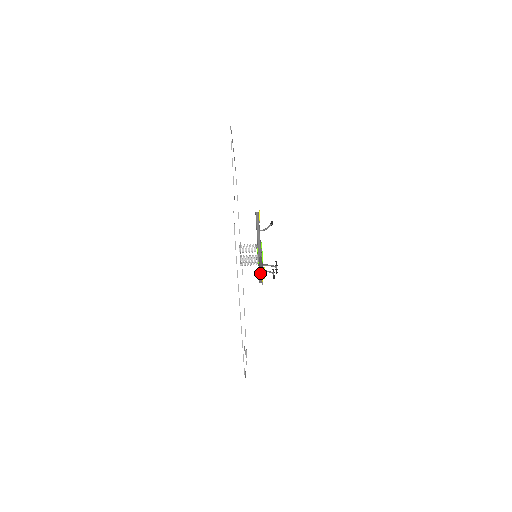
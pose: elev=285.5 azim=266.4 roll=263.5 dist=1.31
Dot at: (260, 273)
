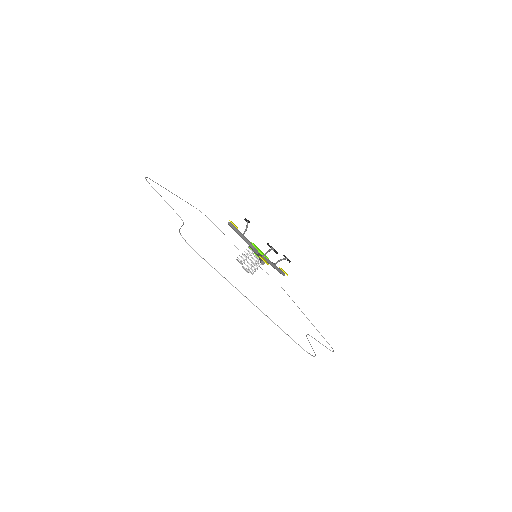
Dot at: occluded
